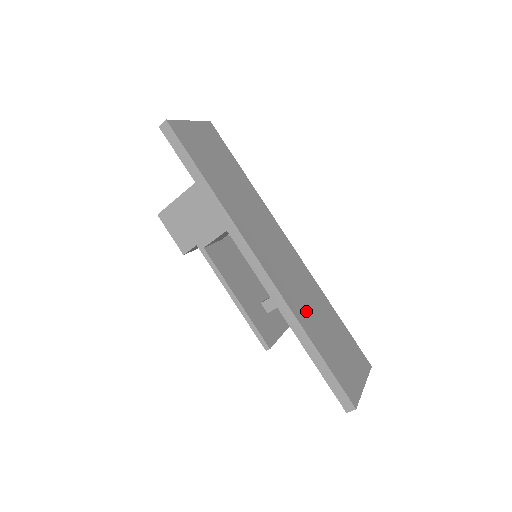
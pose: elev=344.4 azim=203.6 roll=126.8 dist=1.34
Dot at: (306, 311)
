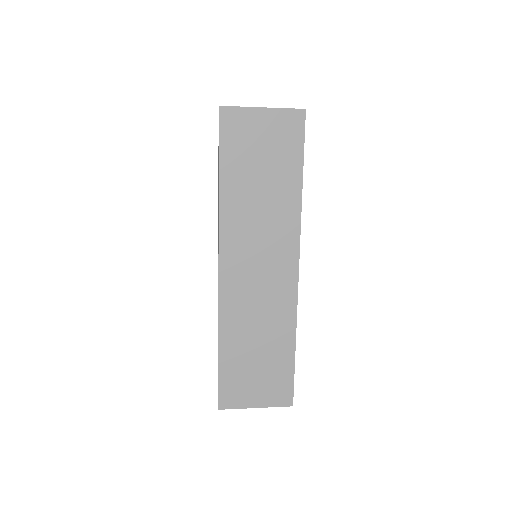
Dot at: (242, 326)
